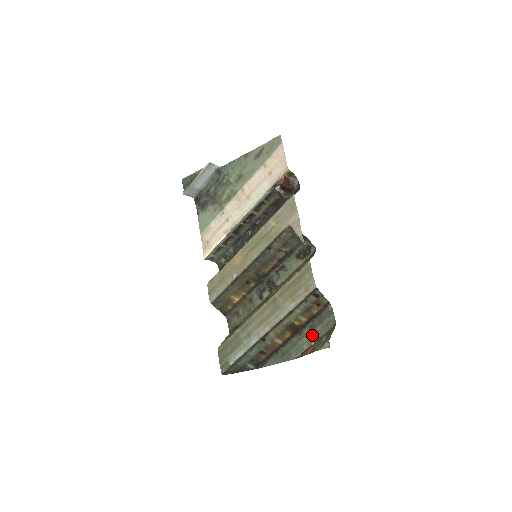
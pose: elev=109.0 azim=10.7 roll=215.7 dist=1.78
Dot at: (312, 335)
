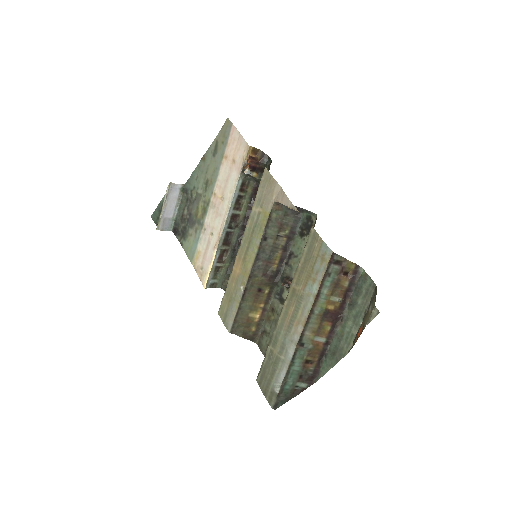
Dot at: (356, 314)
